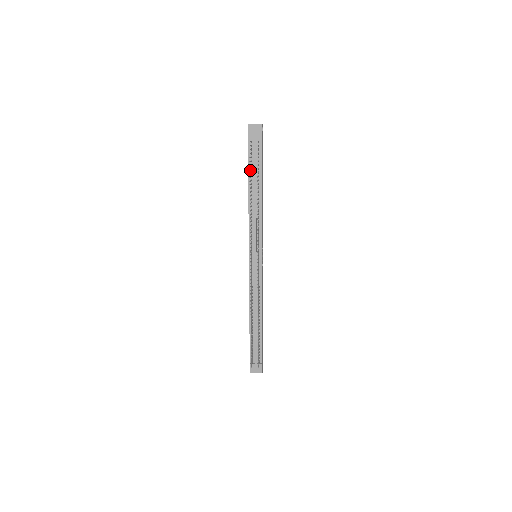
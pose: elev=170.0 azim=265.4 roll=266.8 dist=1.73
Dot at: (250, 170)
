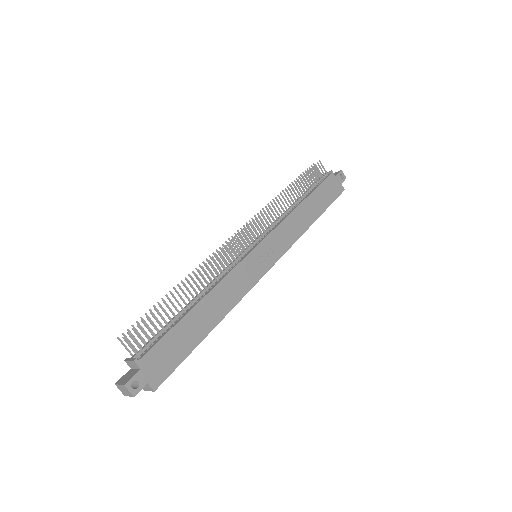
Dot at: occluded
